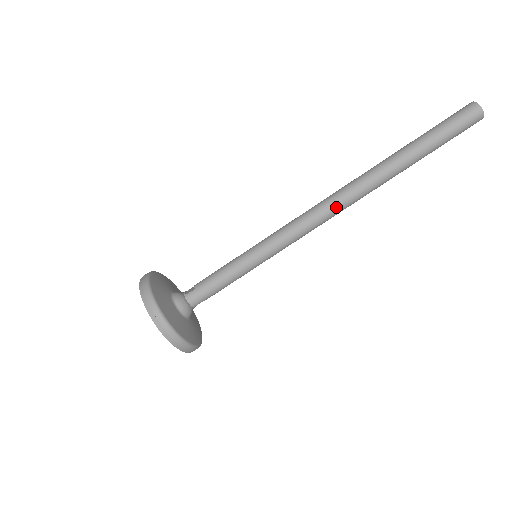
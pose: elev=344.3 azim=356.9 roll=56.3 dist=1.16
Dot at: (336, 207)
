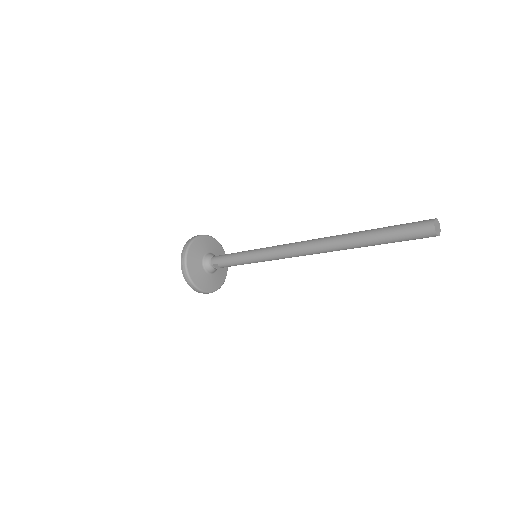
Dot at: (307, 244)
